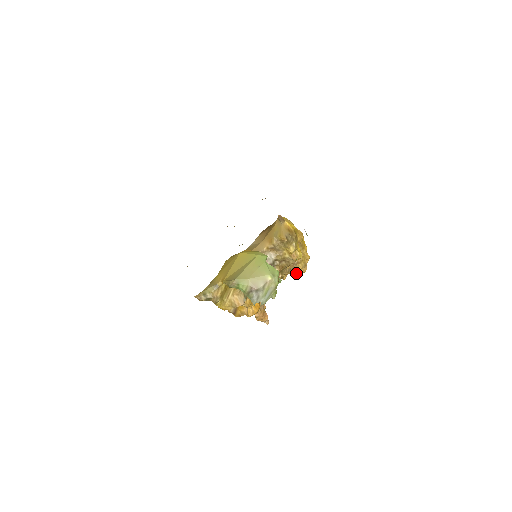
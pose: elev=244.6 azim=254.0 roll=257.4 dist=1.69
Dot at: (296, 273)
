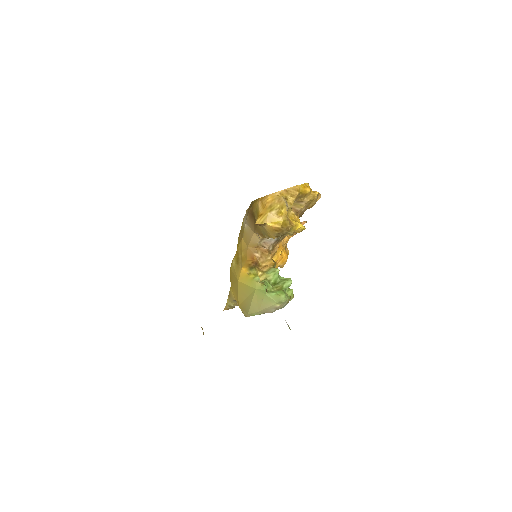
Dot at: occluded
